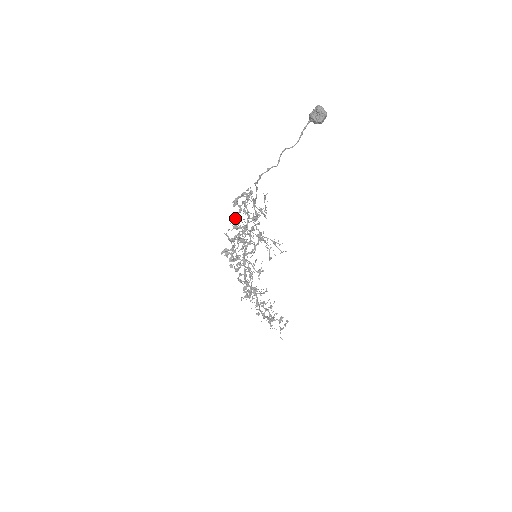
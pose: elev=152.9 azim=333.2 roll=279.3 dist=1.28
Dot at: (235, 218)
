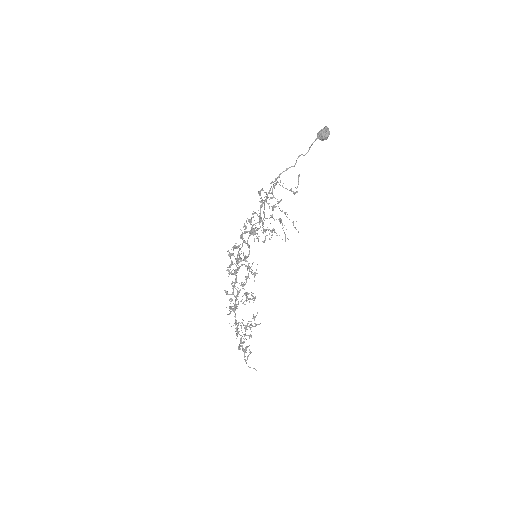
Dot at: (253, 211)
